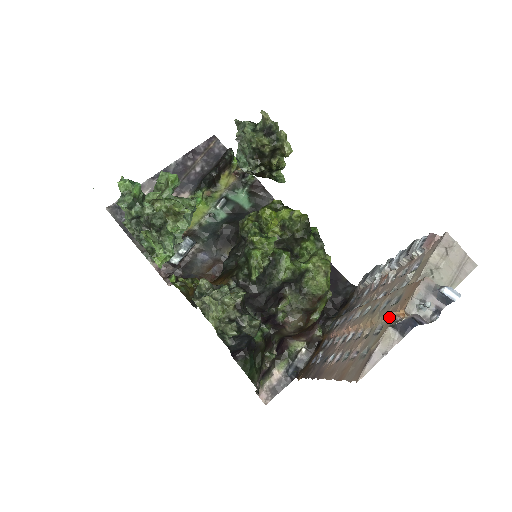
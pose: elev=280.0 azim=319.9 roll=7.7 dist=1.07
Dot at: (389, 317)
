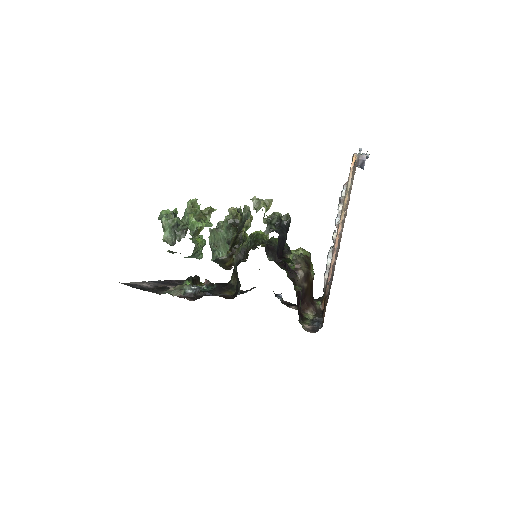
Dot at: (351, 175)
